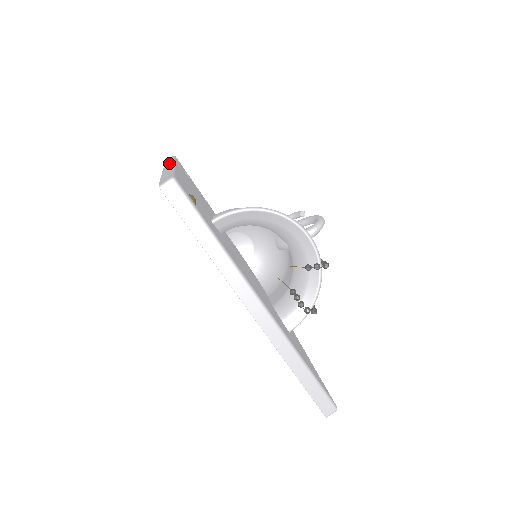
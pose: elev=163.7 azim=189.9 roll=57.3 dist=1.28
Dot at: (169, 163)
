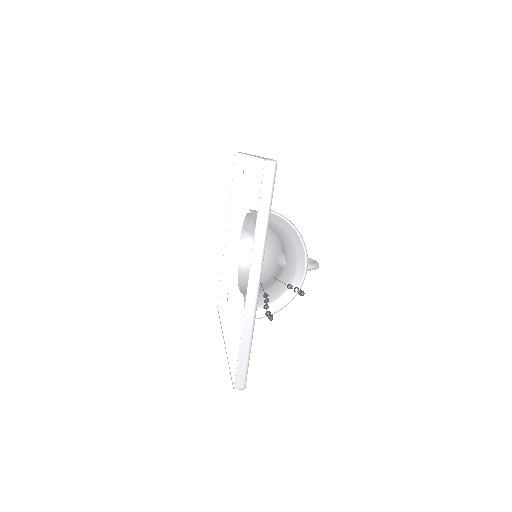
Dot at: (250, 154)
